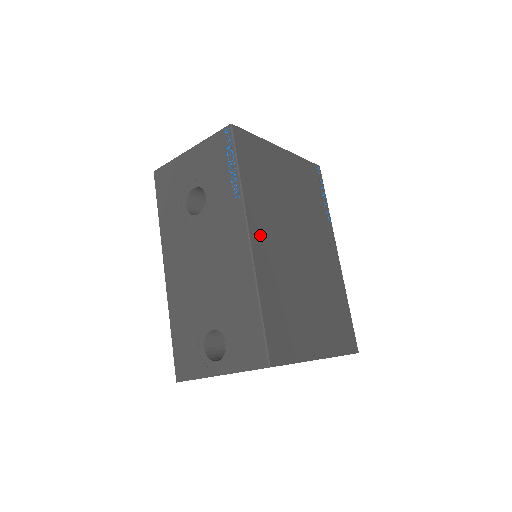
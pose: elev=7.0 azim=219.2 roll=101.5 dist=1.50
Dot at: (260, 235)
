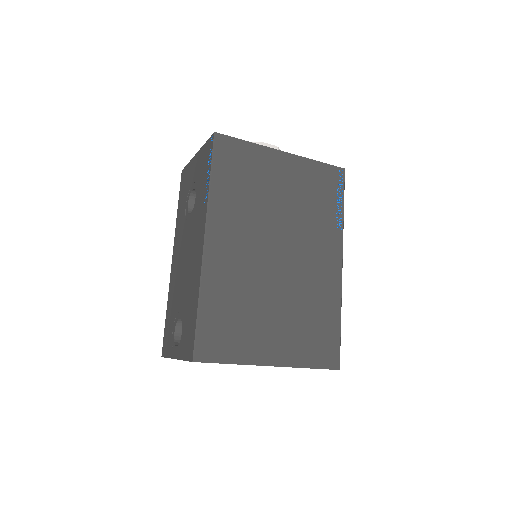
Dot at: (221, 239)
